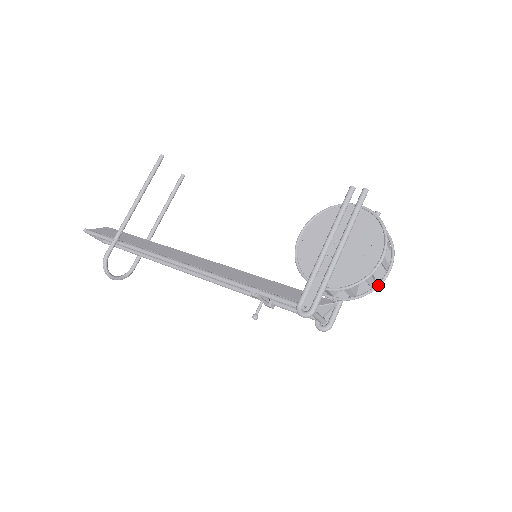
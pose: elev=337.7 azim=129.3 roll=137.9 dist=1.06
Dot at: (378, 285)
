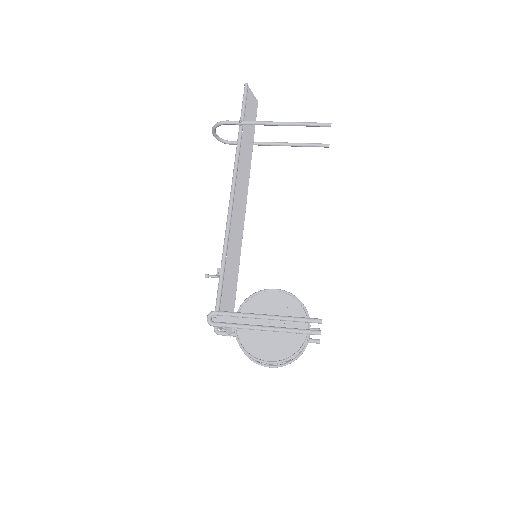
Dot at: (255, 361)
